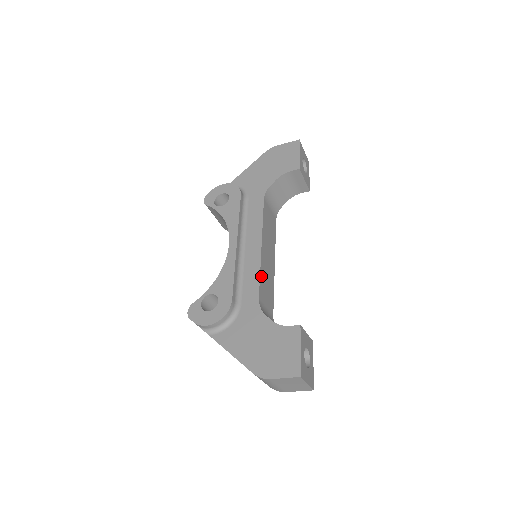
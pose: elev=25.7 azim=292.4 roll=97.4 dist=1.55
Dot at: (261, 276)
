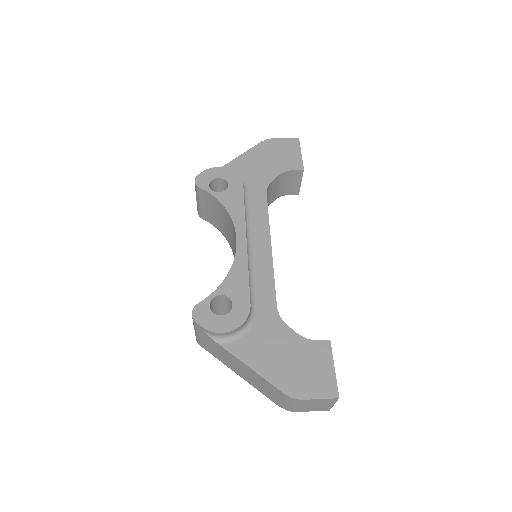
Dot at: (274, 280)
